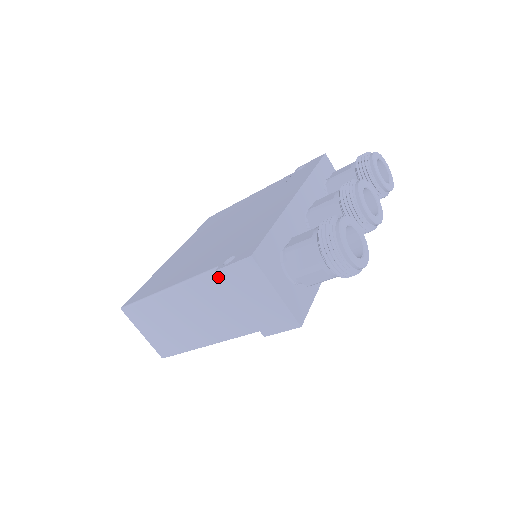
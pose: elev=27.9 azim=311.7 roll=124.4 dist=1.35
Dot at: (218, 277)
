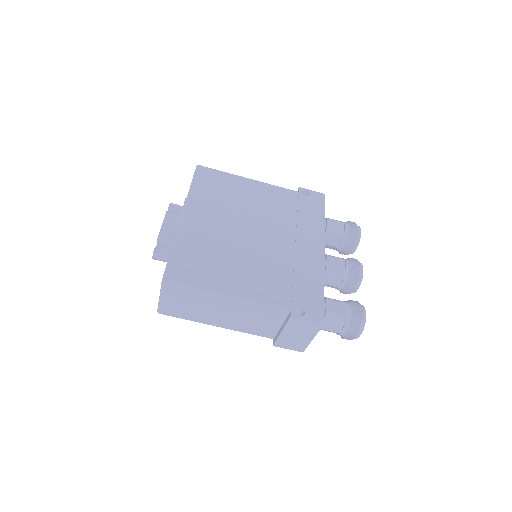
Dot at: (281, 313)
